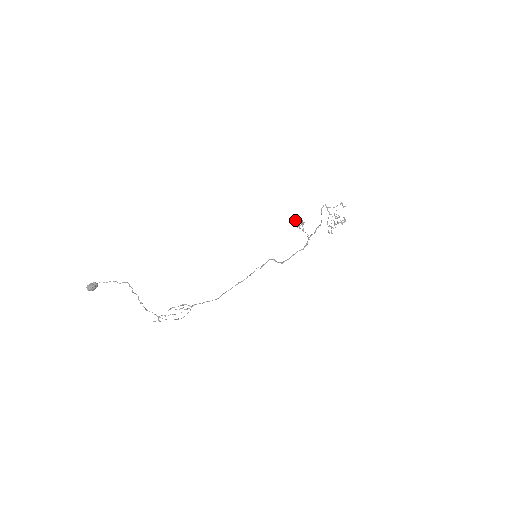
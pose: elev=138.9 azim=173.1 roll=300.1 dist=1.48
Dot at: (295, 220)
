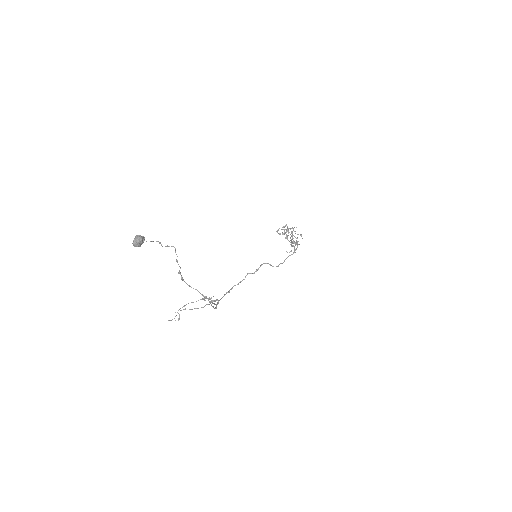
Dot at: occluded
